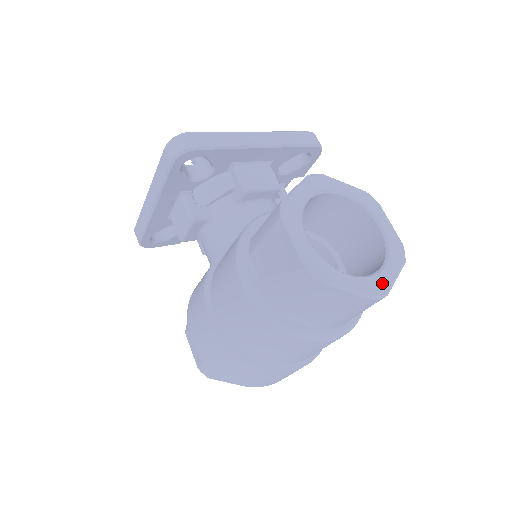
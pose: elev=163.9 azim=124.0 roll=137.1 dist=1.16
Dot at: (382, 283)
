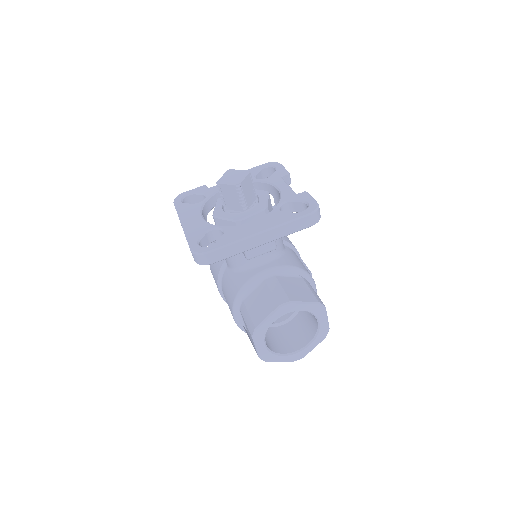
Dot at: (303, 354)
